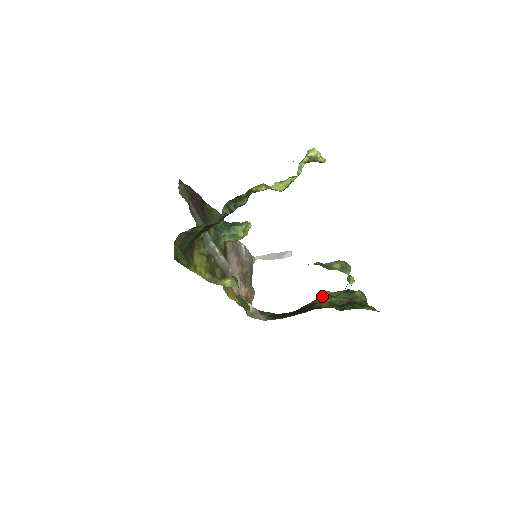
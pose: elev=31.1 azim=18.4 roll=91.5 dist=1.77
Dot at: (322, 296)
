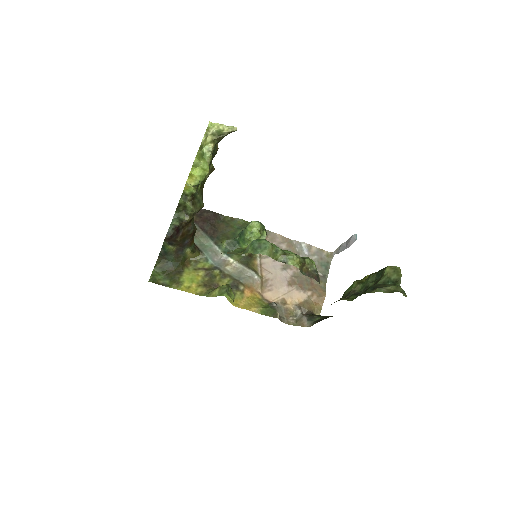
Dot at: (351, 285)
